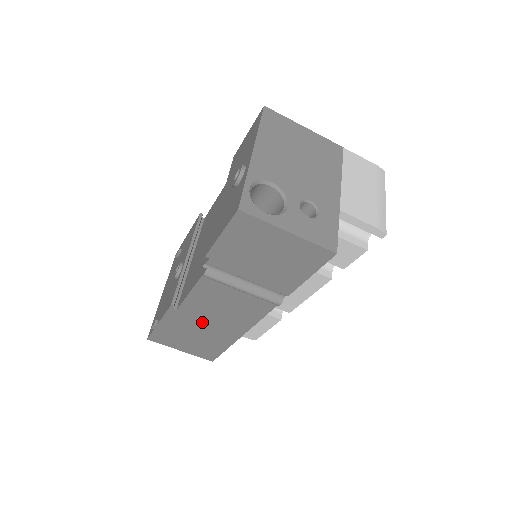
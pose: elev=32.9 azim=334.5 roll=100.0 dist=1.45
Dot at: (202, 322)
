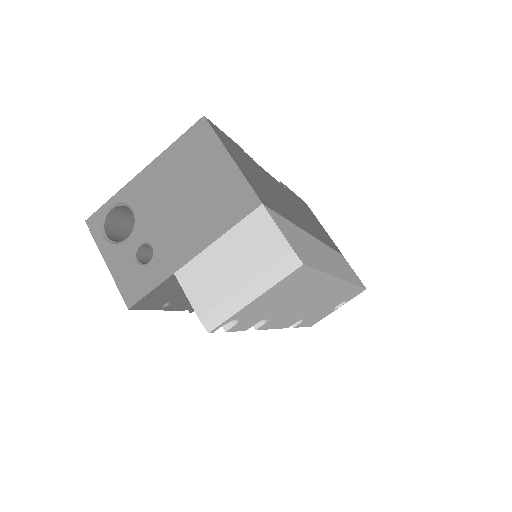
Dot at: occluded
